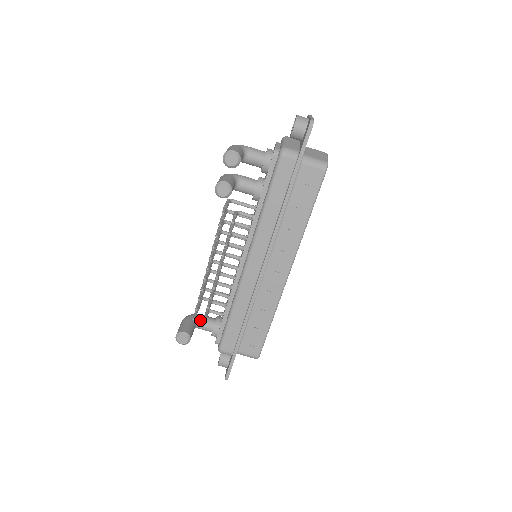
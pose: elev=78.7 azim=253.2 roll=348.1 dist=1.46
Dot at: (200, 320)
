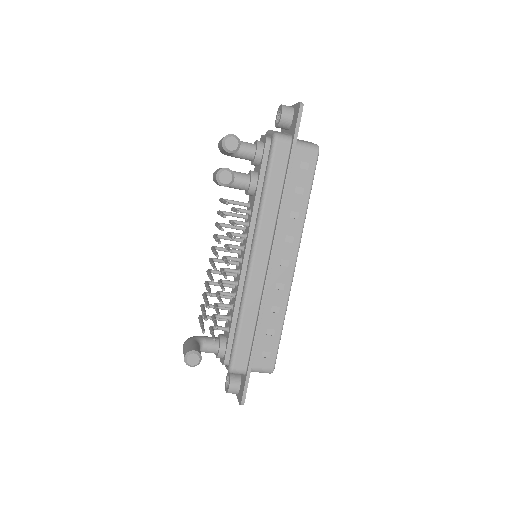
Dot at: (203, 341)
